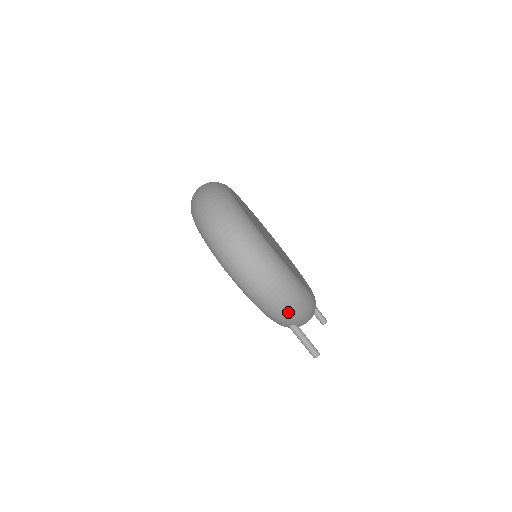
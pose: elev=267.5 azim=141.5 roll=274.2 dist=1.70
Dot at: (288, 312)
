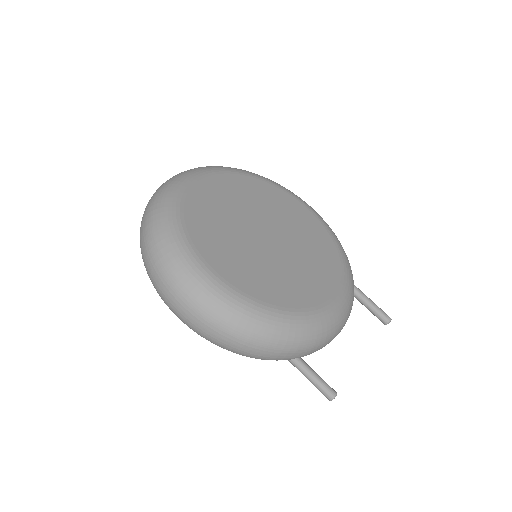
Dot at: (262, 355)
